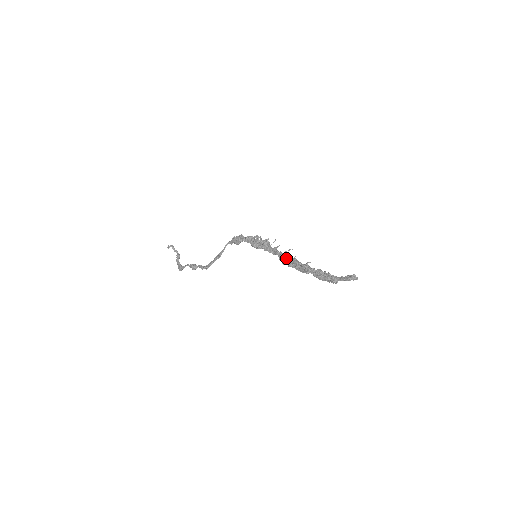
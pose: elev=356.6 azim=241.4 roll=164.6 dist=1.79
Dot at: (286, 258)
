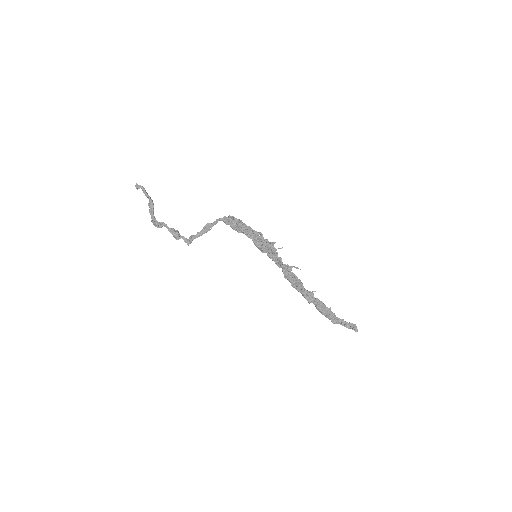
Dot at: (291, 278)
